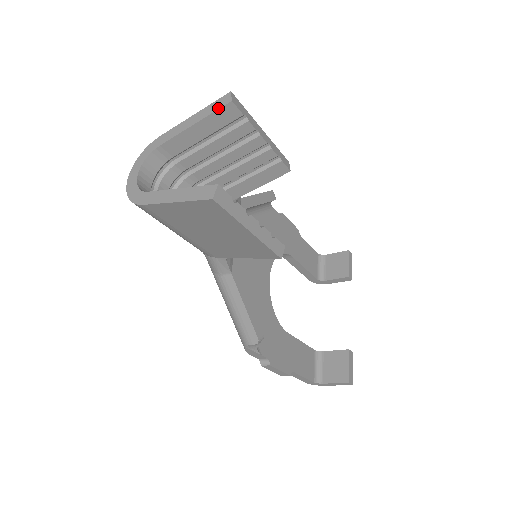
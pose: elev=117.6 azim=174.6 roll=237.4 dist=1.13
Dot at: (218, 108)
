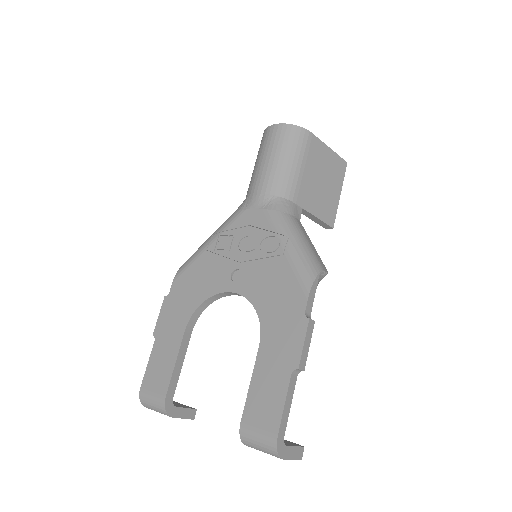
Dot at: occluded
